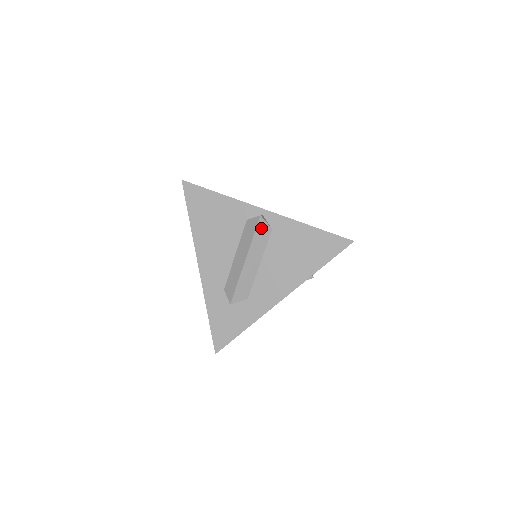
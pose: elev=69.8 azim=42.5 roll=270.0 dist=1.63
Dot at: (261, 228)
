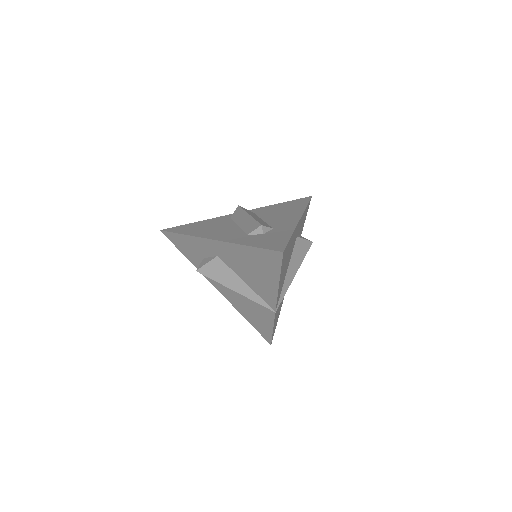
Dot at: (245, 209)
